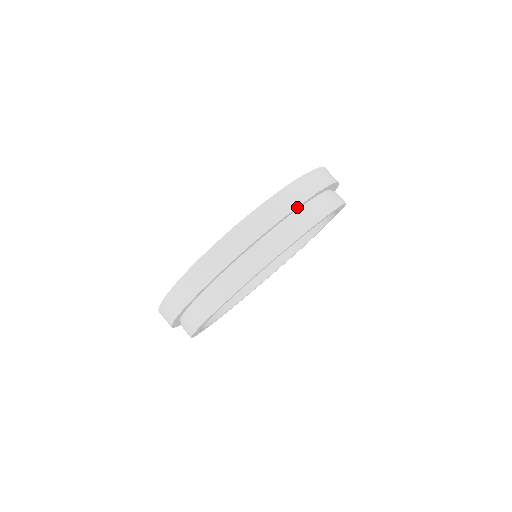
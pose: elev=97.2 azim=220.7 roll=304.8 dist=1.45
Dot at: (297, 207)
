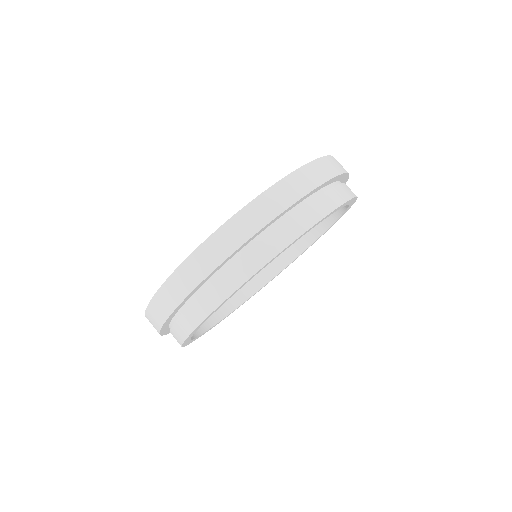
Dot at: (251, 237)
